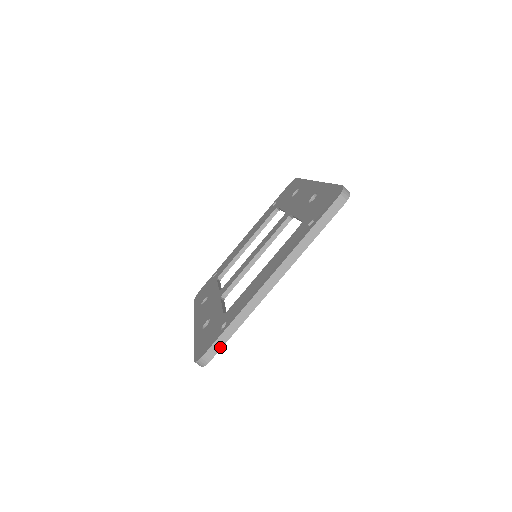
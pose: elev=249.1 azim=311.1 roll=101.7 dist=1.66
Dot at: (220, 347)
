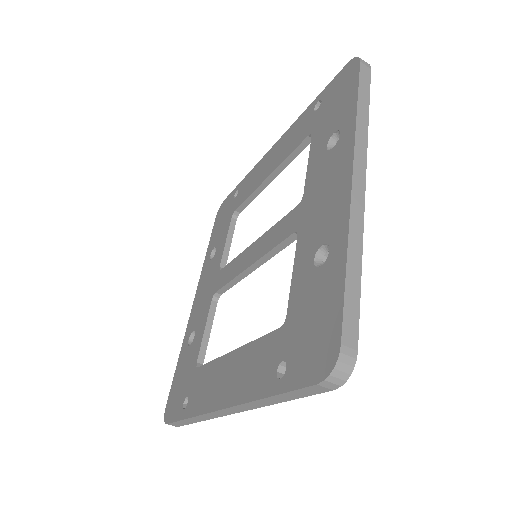
Dot at: (183, 424)
